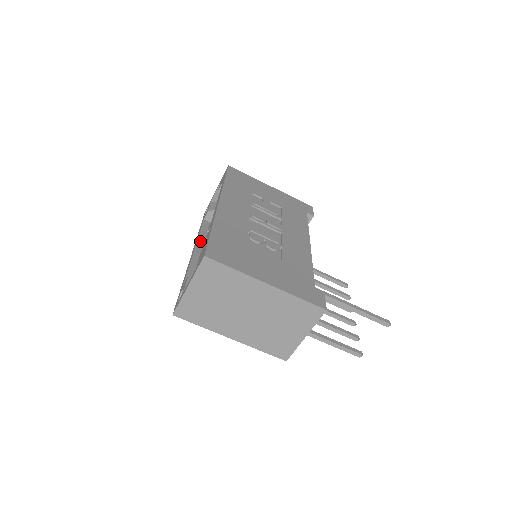
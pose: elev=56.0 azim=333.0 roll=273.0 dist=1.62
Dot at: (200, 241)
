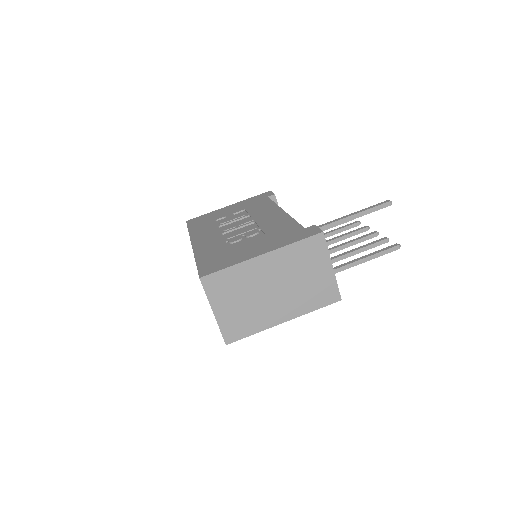
Dot at: occluded
